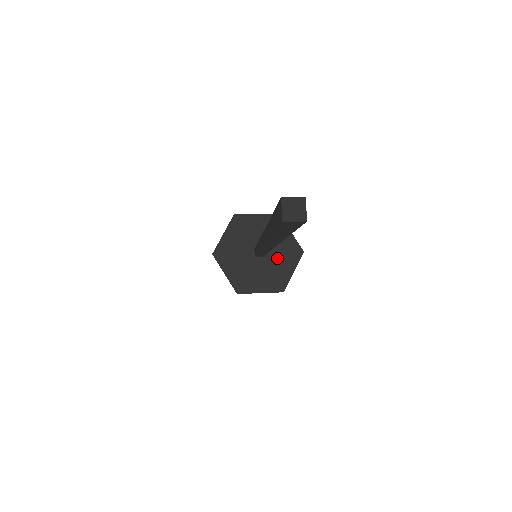
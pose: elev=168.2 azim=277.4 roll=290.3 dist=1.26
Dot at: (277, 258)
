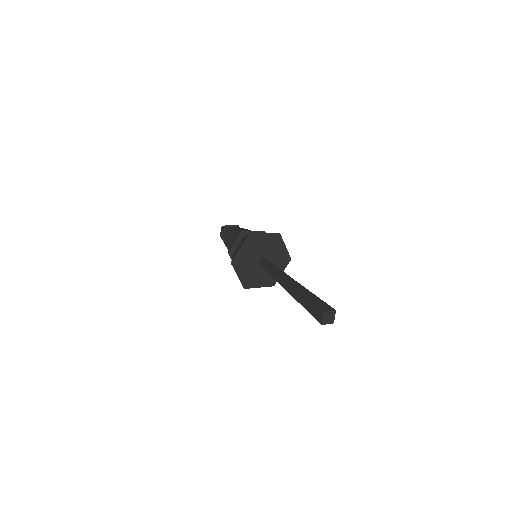
Dot at: occluded
